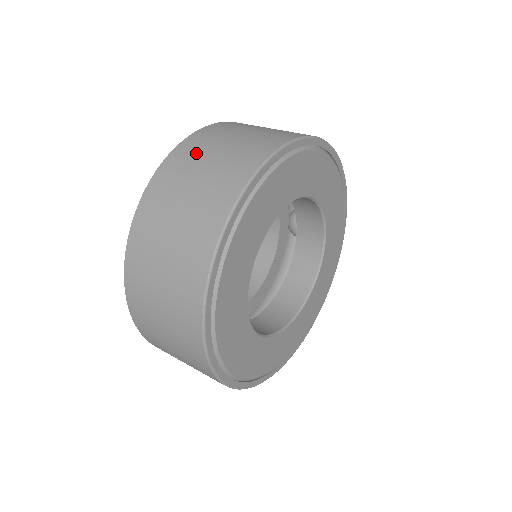
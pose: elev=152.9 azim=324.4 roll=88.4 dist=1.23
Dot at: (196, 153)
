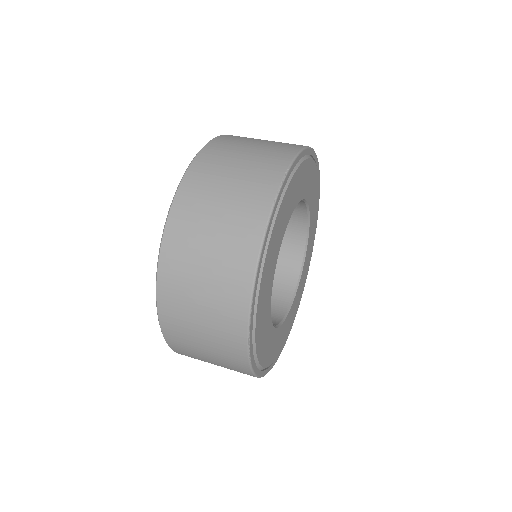
Dot at: (238, 141)
